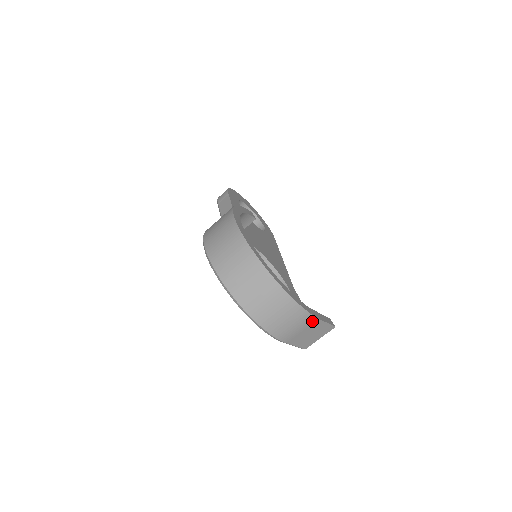
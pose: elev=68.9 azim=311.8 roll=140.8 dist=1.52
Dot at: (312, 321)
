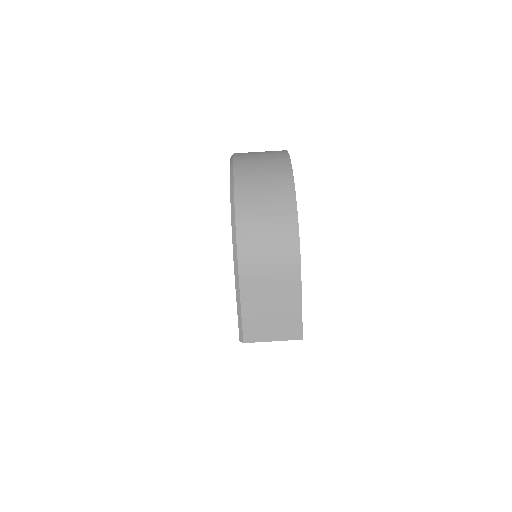
Dot at: (292, 276)
